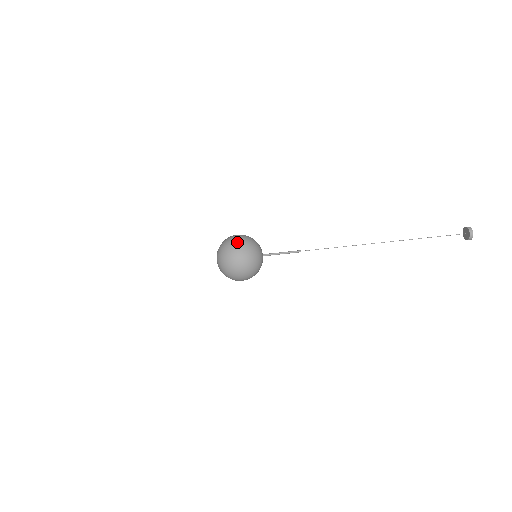
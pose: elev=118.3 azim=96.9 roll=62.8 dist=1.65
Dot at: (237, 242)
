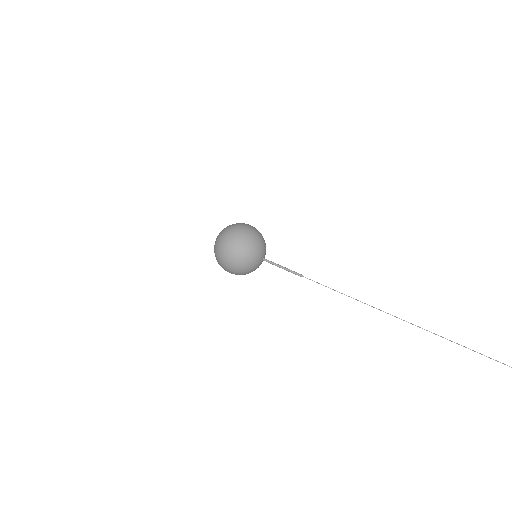
Dot at: (246, 224)
